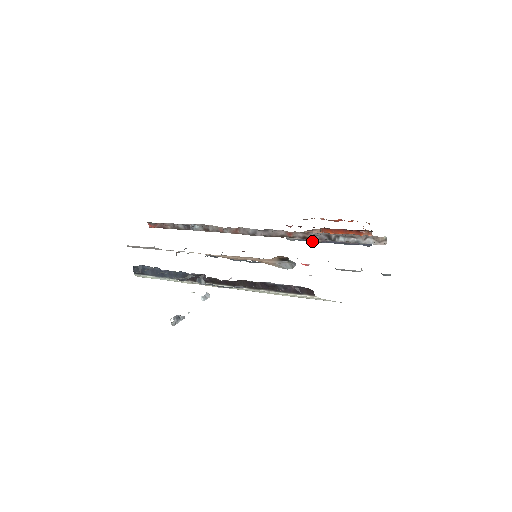
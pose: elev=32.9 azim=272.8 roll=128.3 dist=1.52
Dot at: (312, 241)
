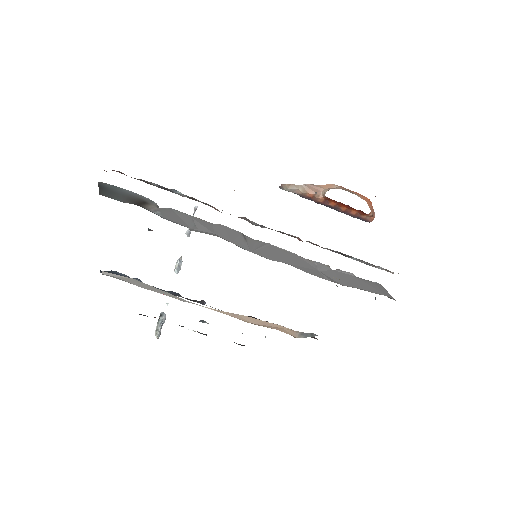
Dot at: (308, 199)
